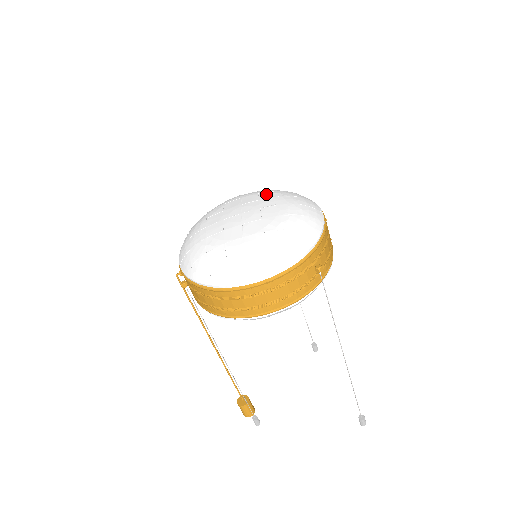
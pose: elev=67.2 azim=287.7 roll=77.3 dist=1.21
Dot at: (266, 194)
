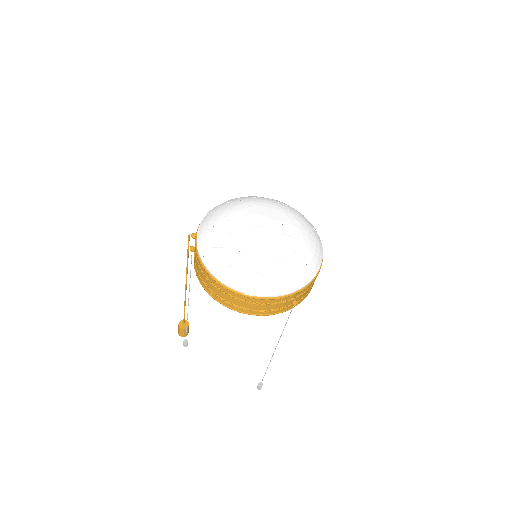
Dot at: (291, 218)
